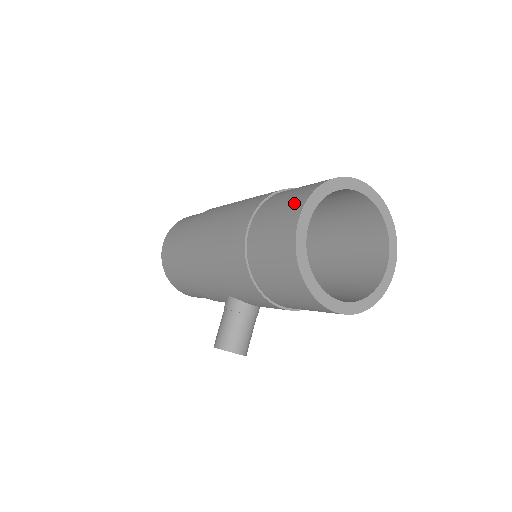
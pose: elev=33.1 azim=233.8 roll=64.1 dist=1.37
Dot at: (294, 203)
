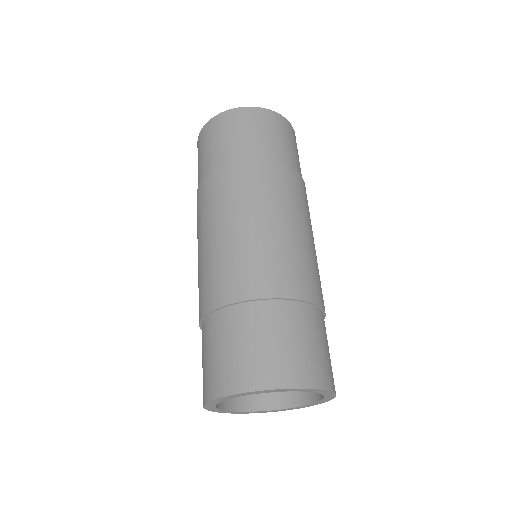
Dot at: (206, 383)
